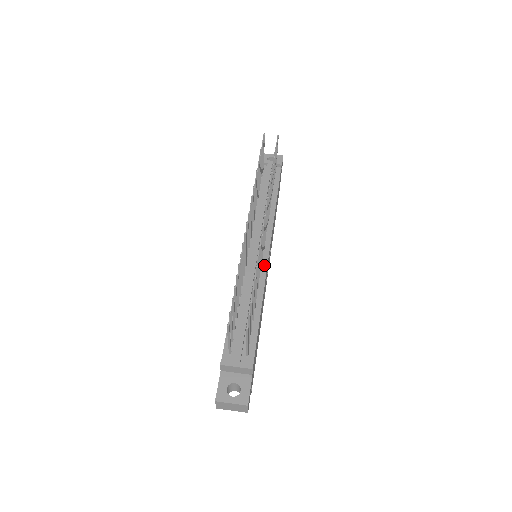
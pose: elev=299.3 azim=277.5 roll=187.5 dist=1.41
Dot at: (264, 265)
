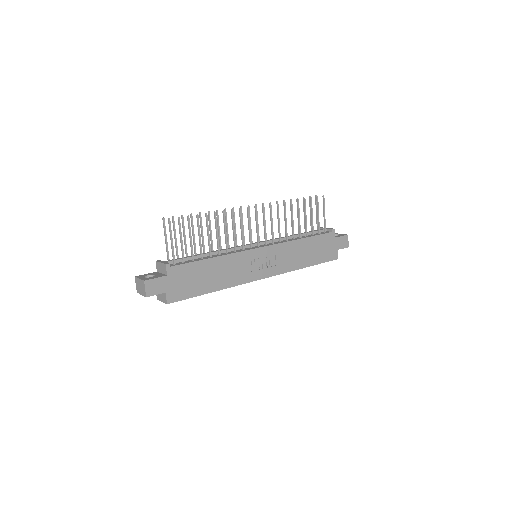
Dot at: (247, 249)
